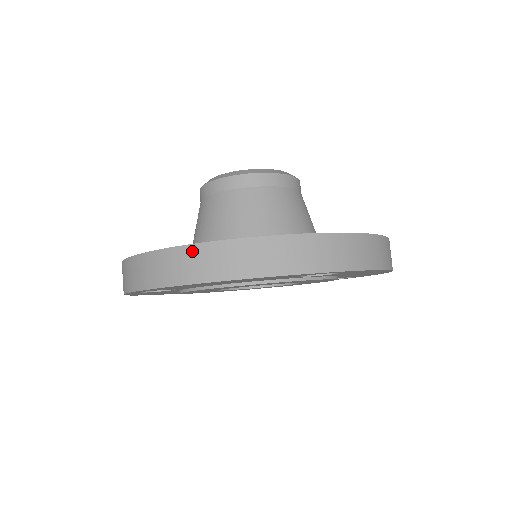
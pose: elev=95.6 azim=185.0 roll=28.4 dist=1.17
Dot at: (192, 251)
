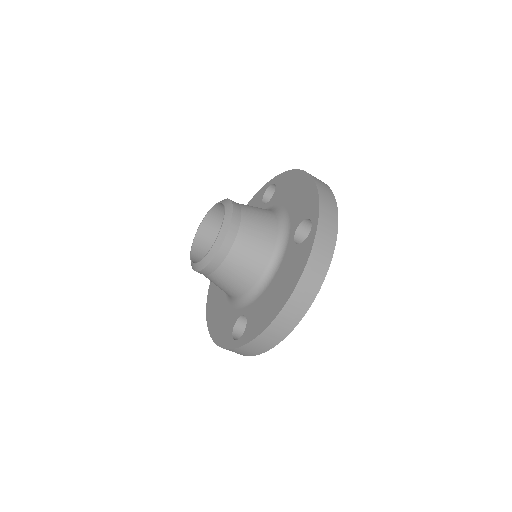
Dot at: occluded
